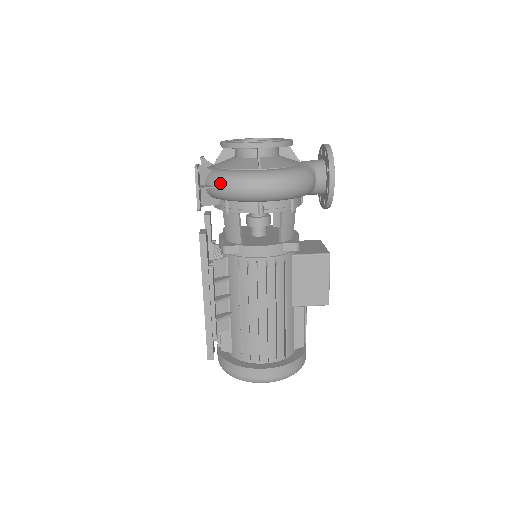
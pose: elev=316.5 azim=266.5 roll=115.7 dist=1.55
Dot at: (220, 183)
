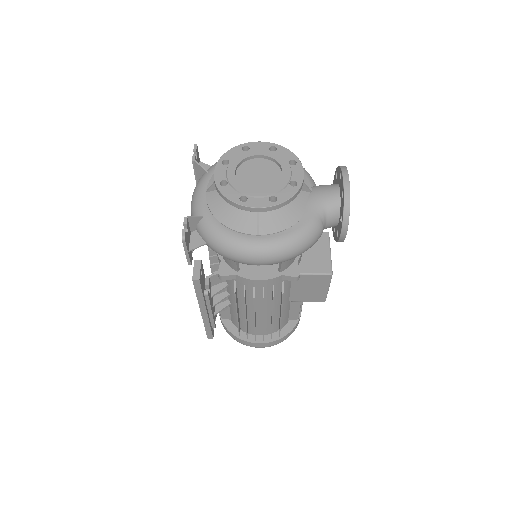
Dot at: (212, 245)
